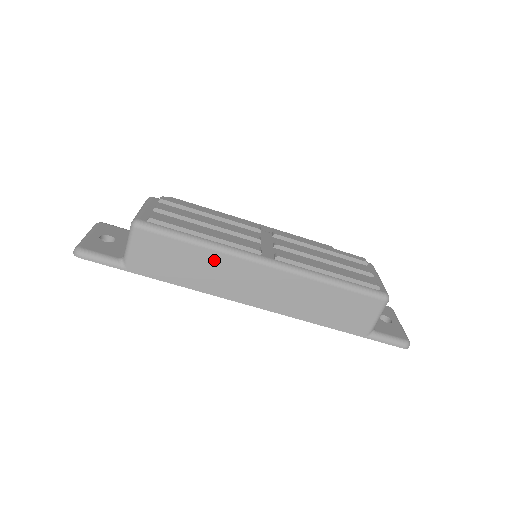
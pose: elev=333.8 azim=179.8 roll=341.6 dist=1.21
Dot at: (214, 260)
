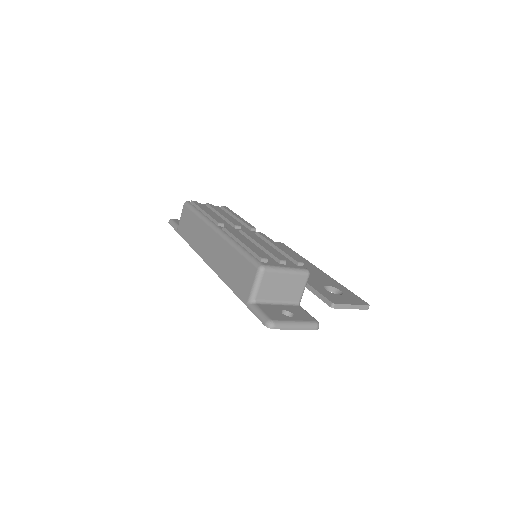
Dot at: (200, 226)
